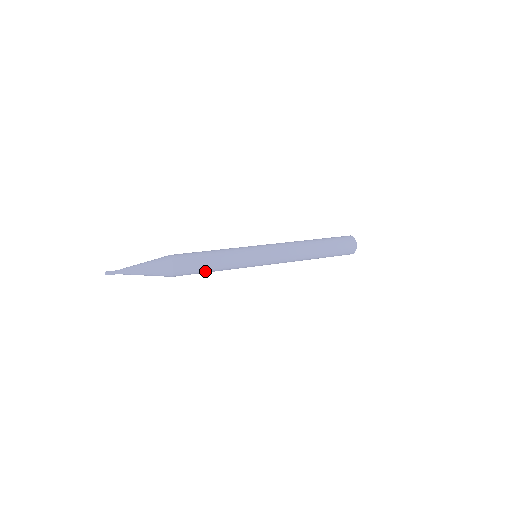
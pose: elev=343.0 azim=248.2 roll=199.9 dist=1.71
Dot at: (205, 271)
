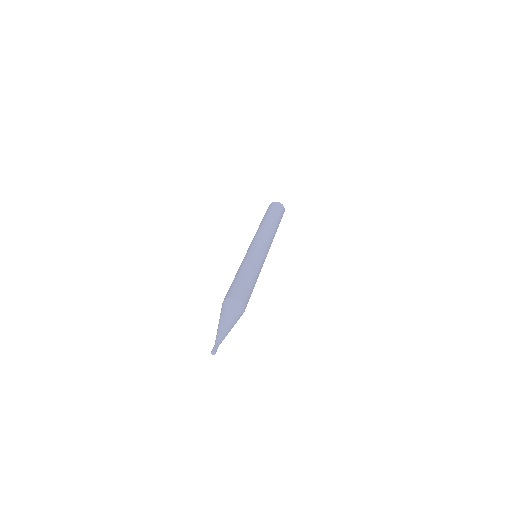
Dot at: (253, 287)
